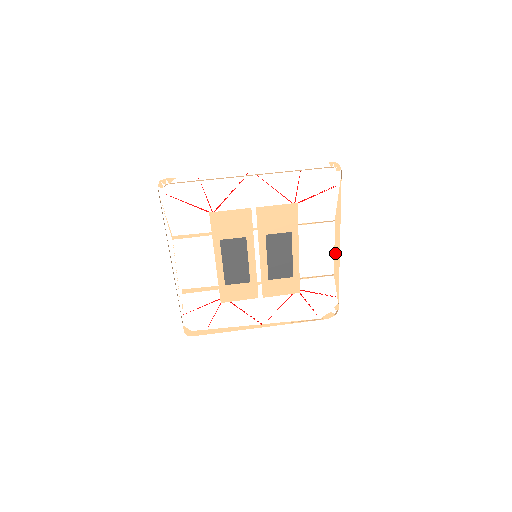
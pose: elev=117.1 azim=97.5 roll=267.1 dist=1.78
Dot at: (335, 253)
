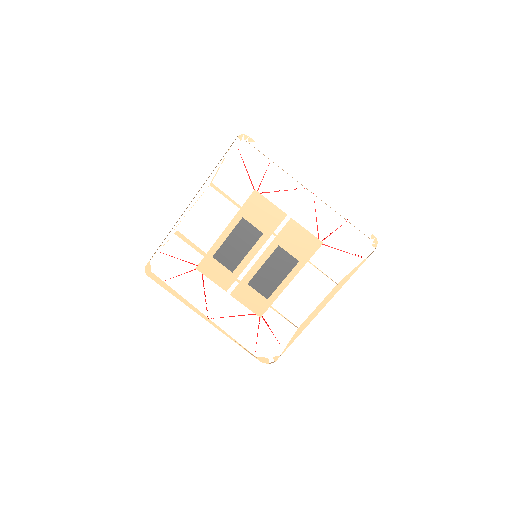
Dot at: (315, 310)
